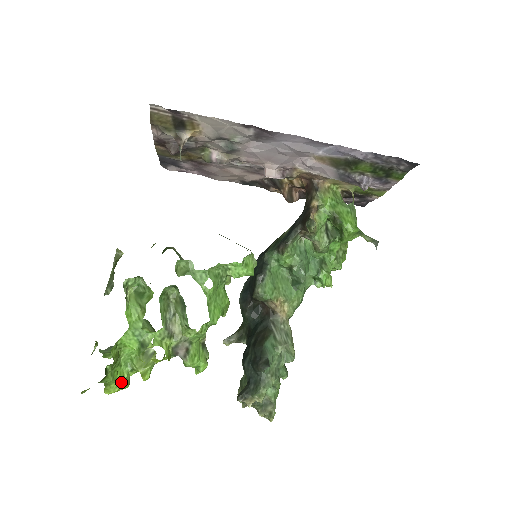
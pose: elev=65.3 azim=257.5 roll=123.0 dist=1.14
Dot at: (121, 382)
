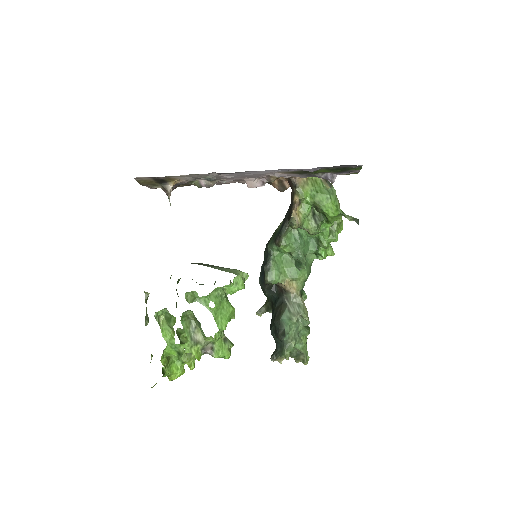
Dot at: (177, 372)
